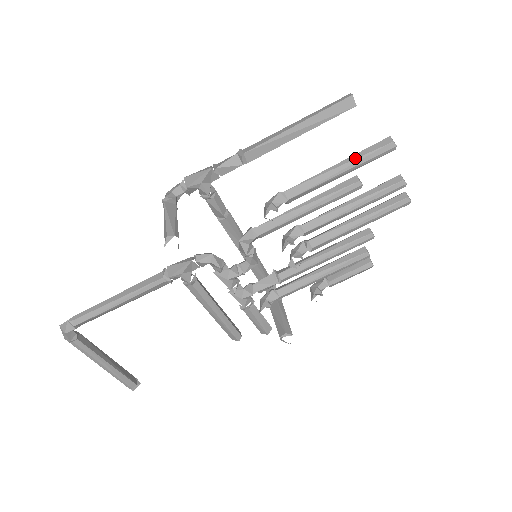
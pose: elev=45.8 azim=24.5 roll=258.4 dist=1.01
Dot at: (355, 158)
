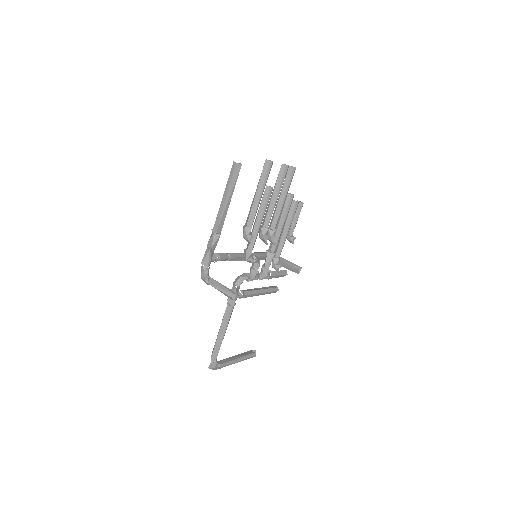
Dot at: (261, 183)
